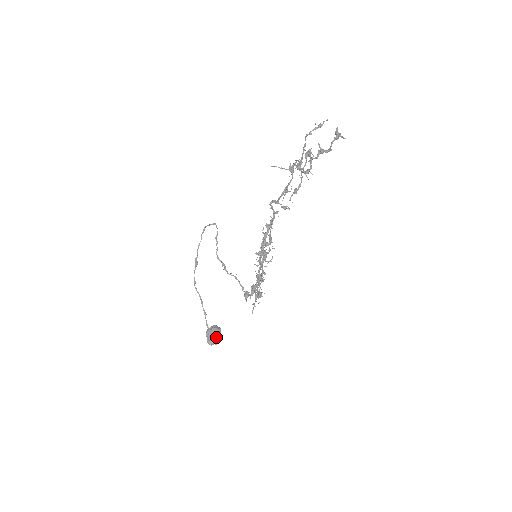
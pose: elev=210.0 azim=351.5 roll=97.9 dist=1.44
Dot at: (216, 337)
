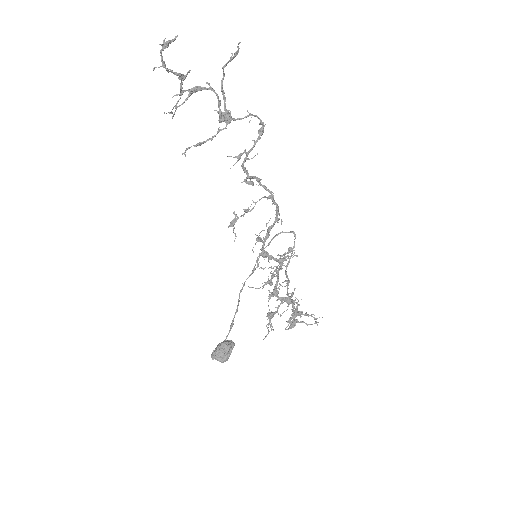
Dot at: (219, 351)
